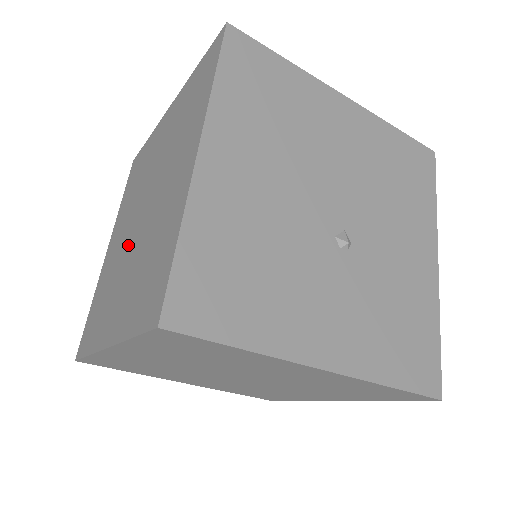
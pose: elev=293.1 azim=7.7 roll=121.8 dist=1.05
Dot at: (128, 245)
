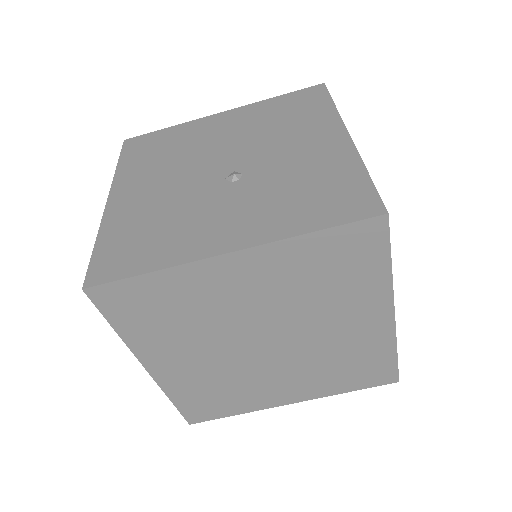
Dot at: occluded
